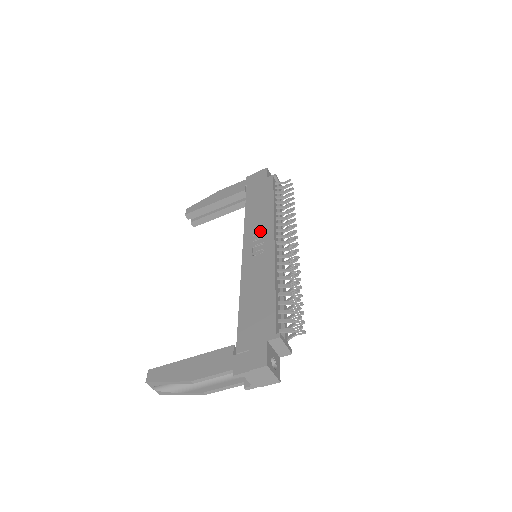
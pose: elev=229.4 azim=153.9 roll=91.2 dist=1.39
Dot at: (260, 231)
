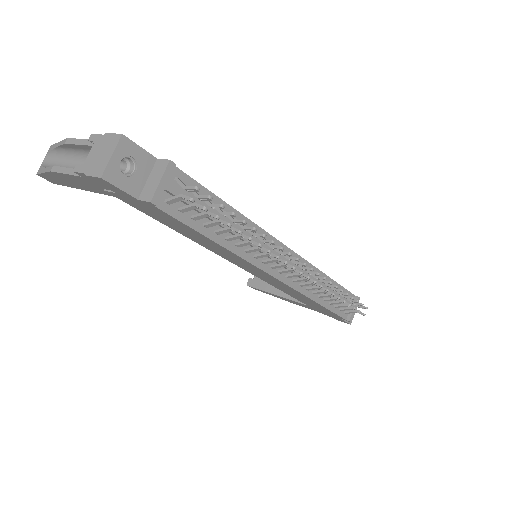
Dot at: occluded
